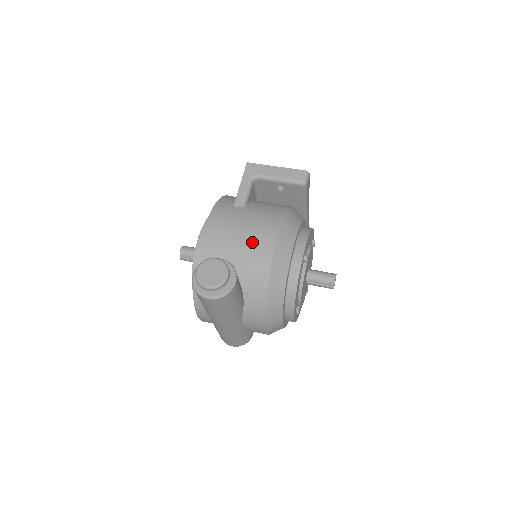
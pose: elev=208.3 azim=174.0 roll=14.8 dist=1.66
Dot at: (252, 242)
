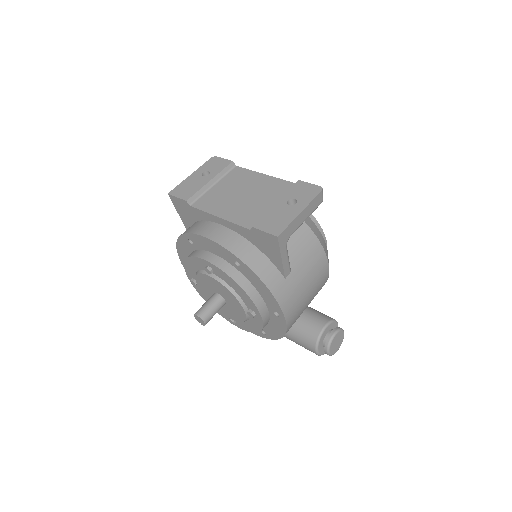
Dot at: (317, 286)
